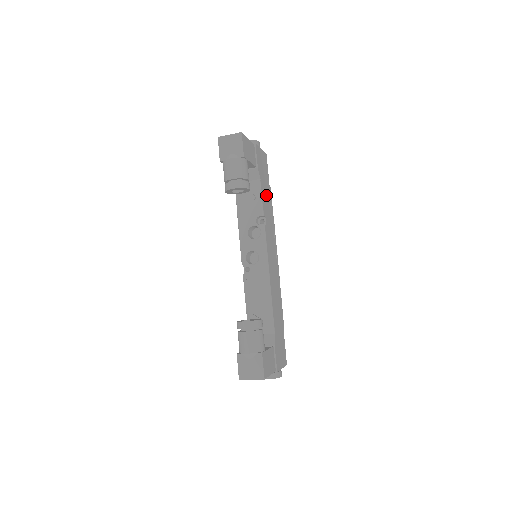
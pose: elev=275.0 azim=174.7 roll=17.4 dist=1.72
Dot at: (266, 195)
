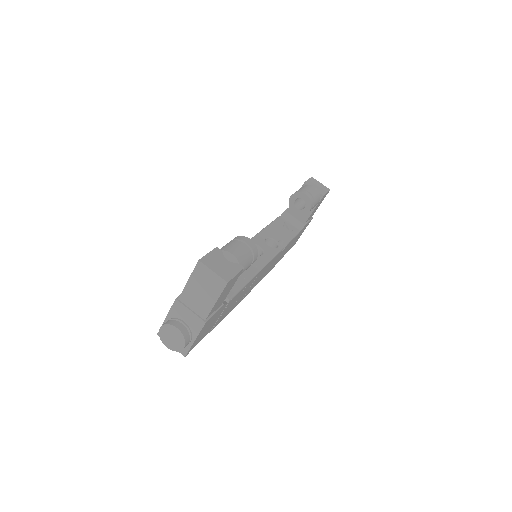
Dot at: (287, 248)
